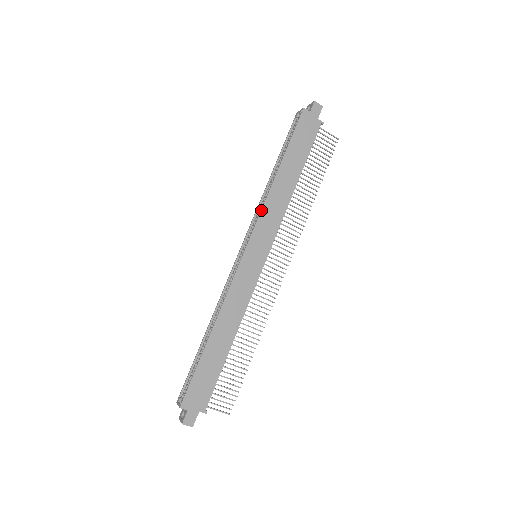
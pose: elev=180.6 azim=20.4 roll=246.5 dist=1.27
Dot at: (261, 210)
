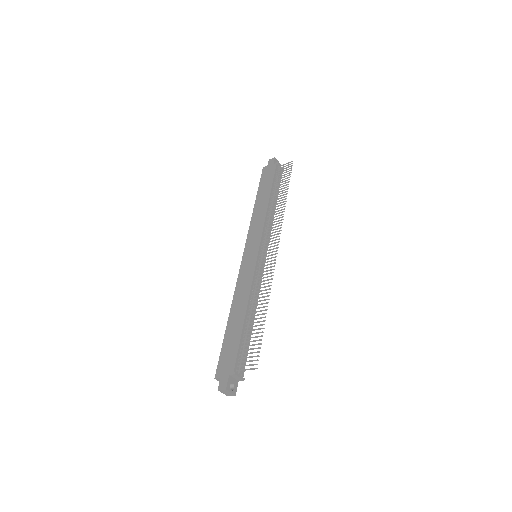
Dot at: (249, 229)
